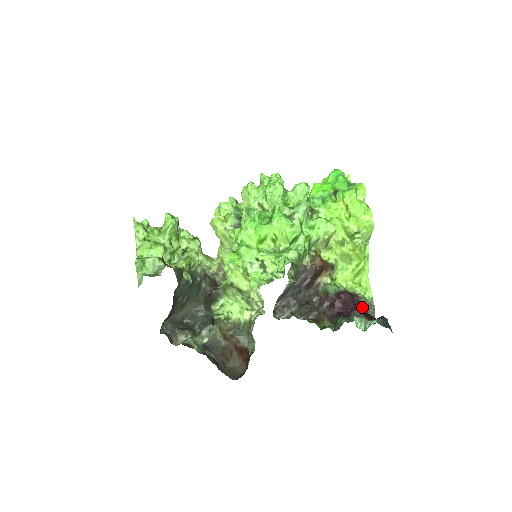
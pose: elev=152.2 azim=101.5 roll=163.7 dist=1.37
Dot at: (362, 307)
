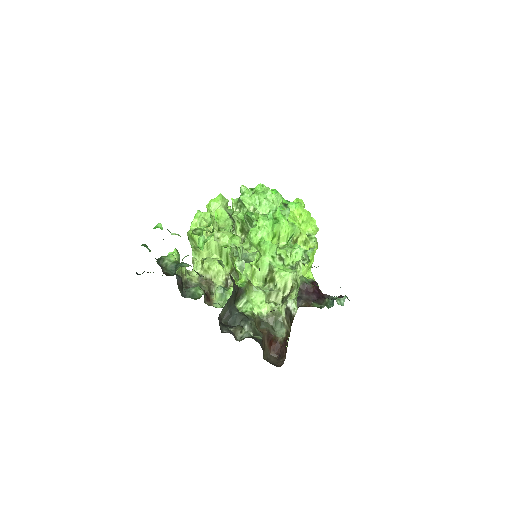
Dot at: occluded
